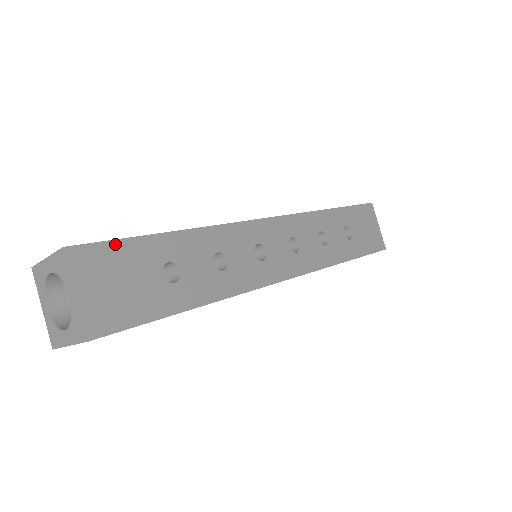
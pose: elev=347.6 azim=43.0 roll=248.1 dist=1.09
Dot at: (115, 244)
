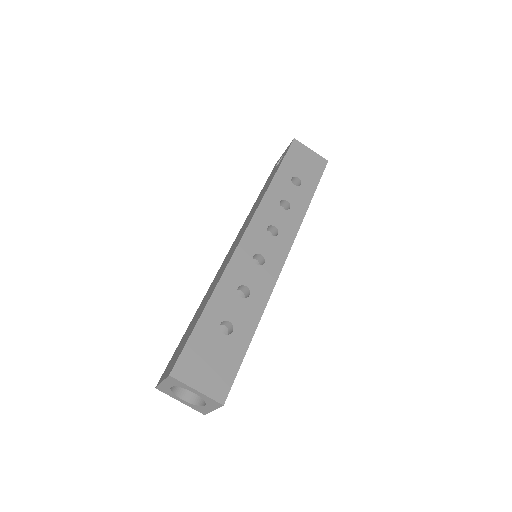
Dot at: (188, 346)
